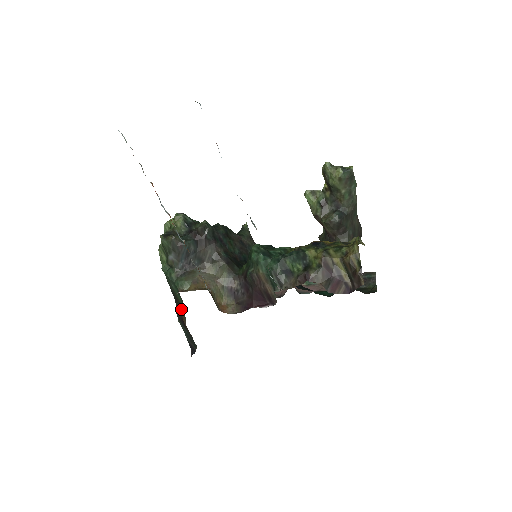
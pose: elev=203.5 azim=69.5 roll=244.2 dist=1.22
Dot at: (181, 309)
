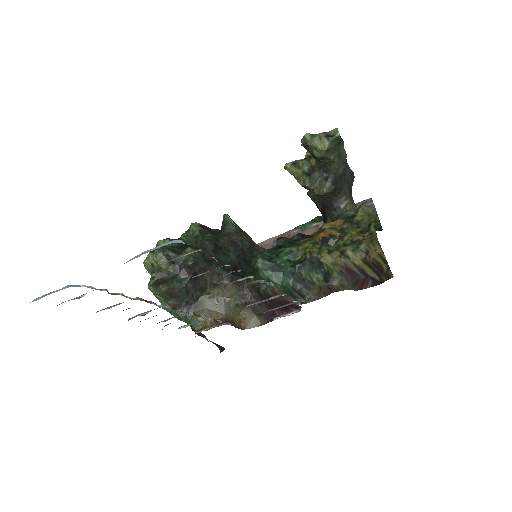
Dot at: occluded
